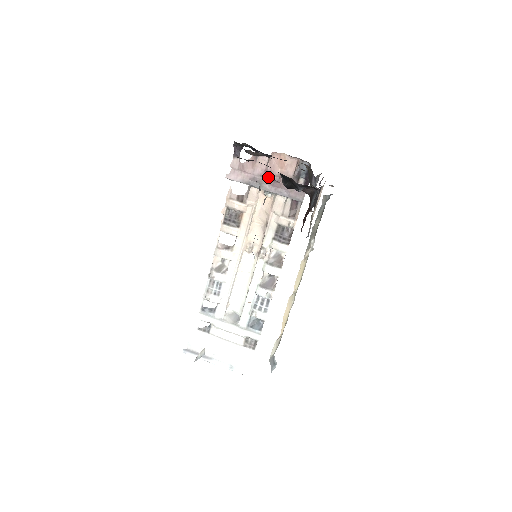
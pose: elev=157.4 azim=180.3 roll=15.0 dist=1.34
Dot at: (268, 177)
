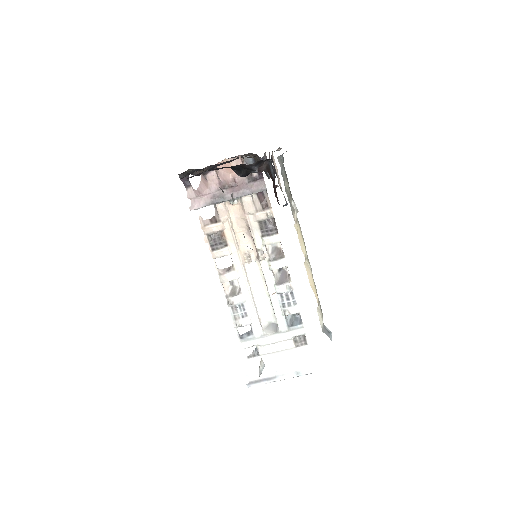
Dot at: (225, 187)
